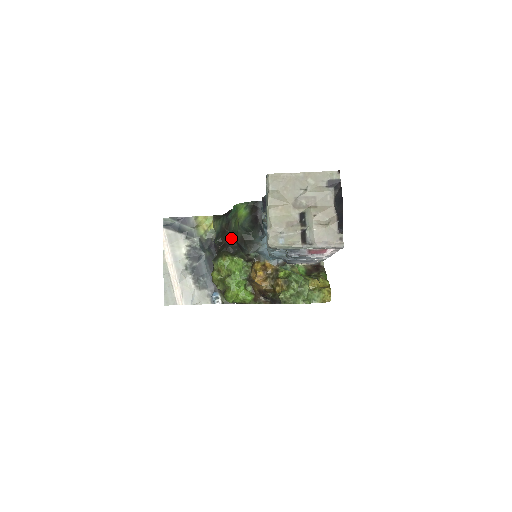
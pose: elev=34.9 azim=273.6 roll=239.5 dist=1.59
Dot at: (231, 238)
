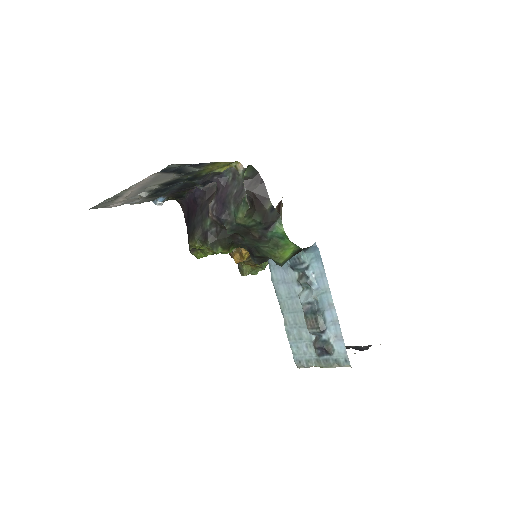
Dot at: (250, 245)
